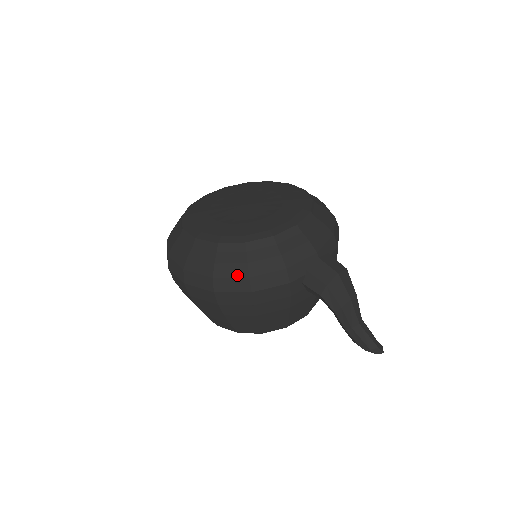
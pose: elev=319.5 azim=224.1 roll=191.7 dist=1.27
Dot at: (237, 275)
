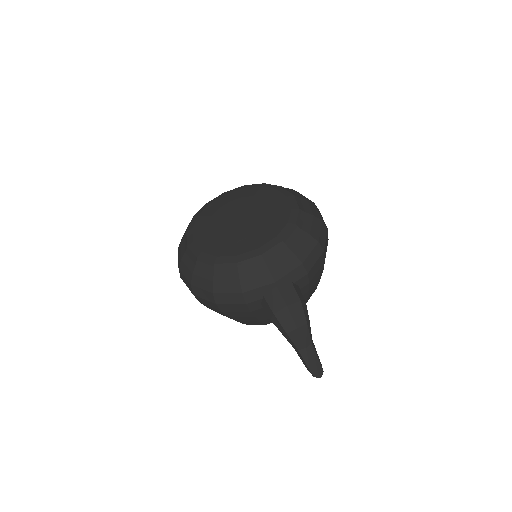
Dot at: (205, 288)
